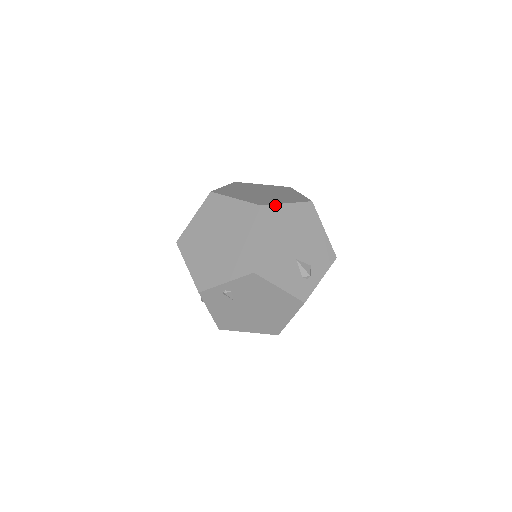
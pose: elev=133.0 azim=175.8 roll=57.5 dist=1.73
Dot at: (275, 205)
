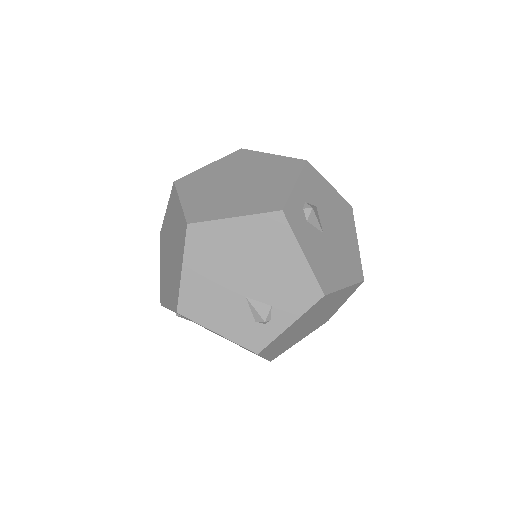
Dot at: (212, 221)
